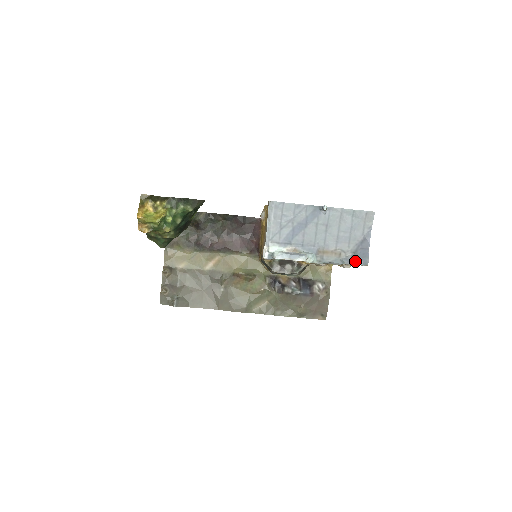
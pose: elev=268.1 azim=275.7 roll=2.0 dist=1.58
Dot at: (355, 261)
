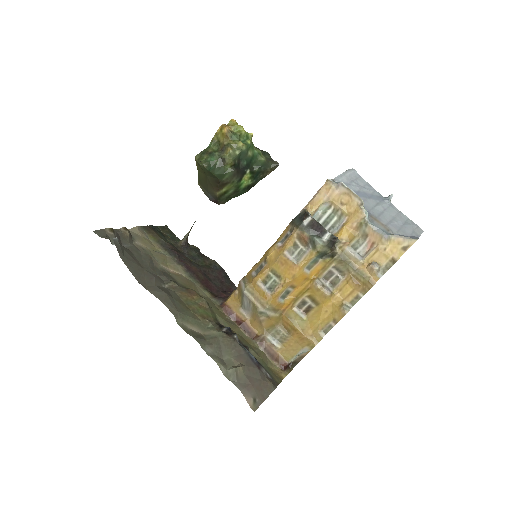
Dot at: occluded
